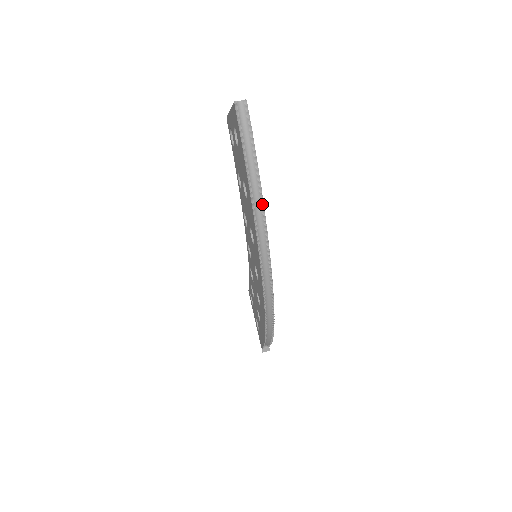
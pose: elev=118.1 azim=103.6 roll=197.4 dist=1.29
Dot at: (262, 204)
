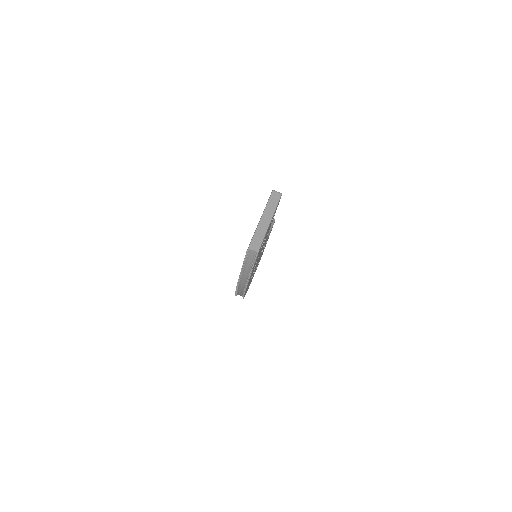
Dot at: (245, 289)
